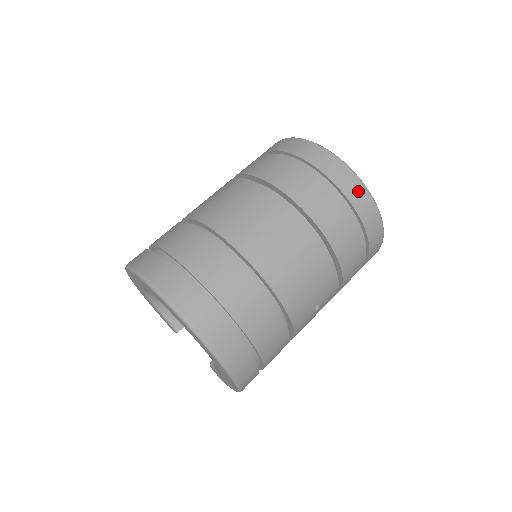
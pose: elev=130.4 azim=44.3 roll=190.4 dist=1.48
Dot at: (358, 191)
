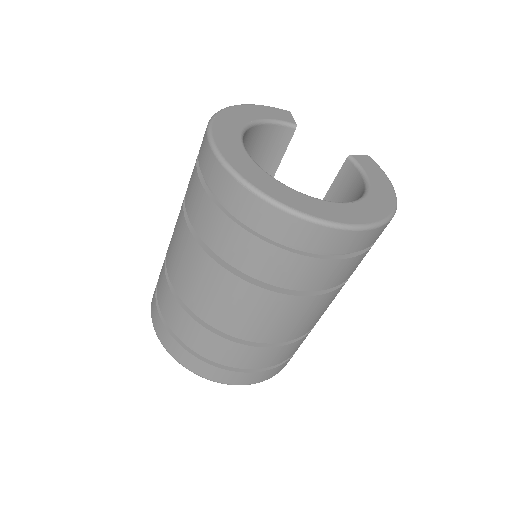
Dot at: (337, 239)
